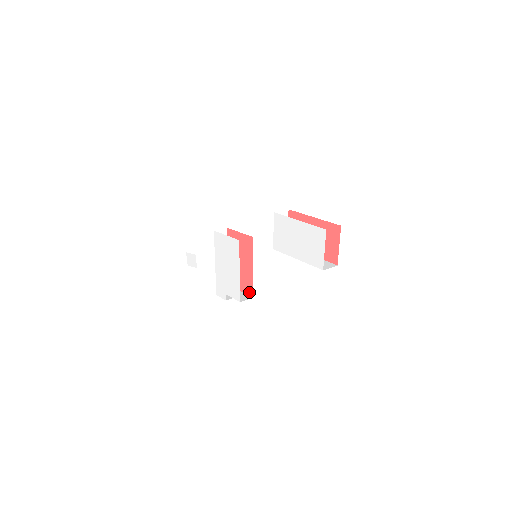
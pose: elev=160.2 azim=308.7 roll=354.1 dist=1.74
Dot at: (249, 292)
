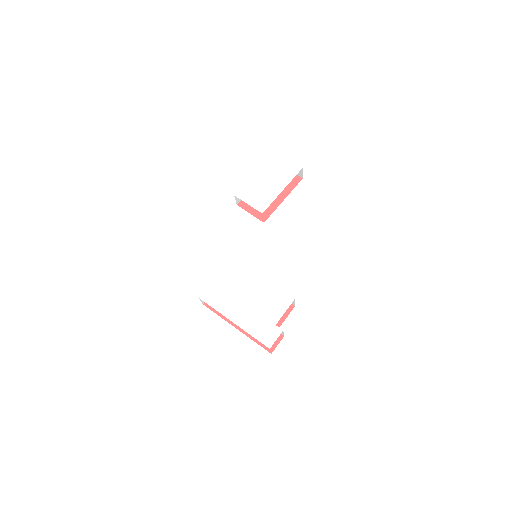
Dot at: occluded
